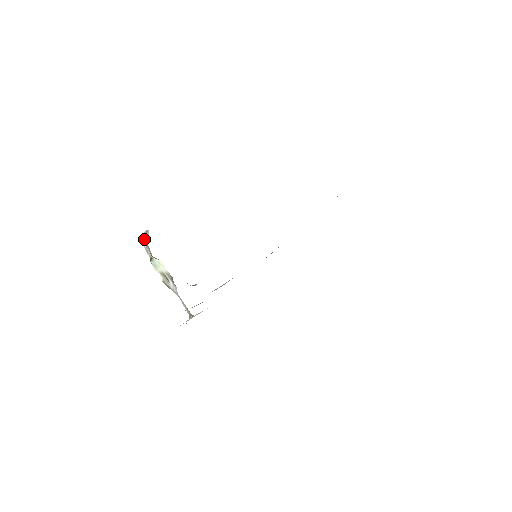
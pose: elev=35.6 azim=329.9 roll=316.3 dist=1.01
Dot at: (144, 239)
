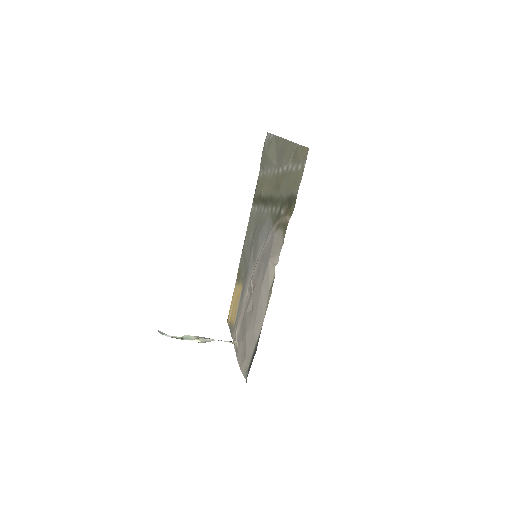
Dot at: occluded
